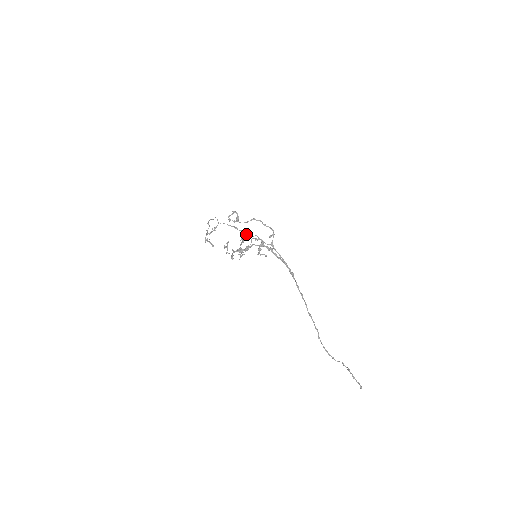
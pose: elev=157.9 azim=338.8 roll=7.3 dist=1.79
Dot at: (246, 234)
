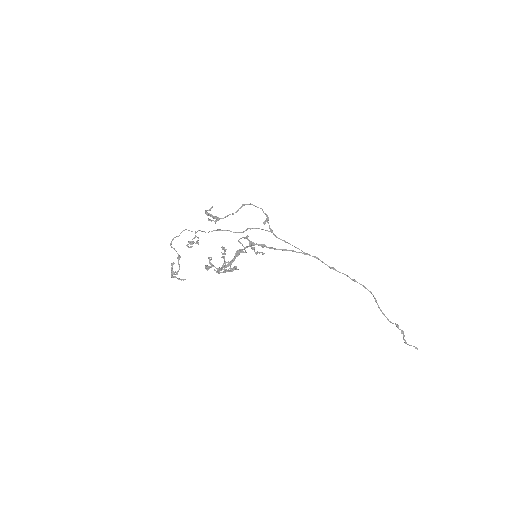
Dot at: (236, 232)
